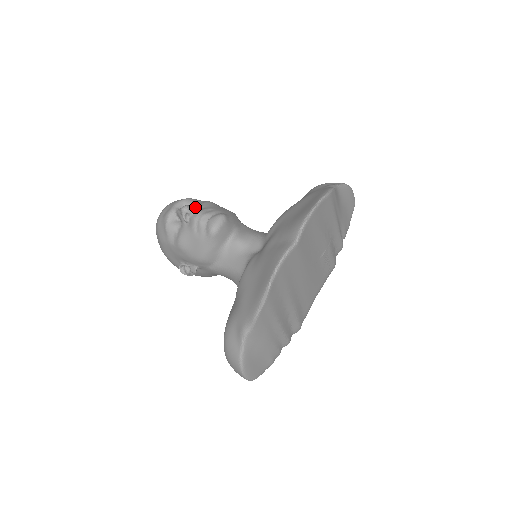
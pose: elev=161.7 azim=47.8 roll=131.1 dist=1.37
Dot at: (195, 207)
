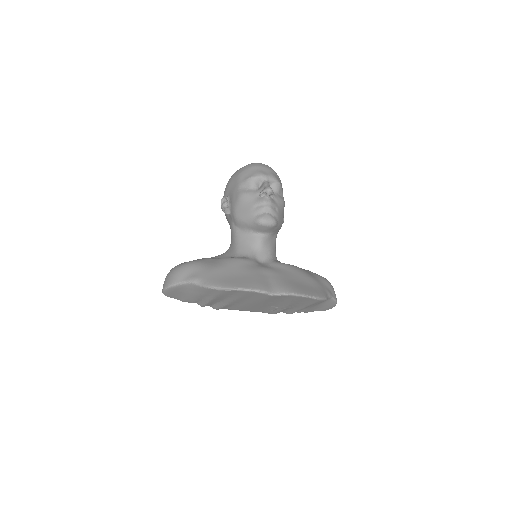
Dot at: (275, 194)
